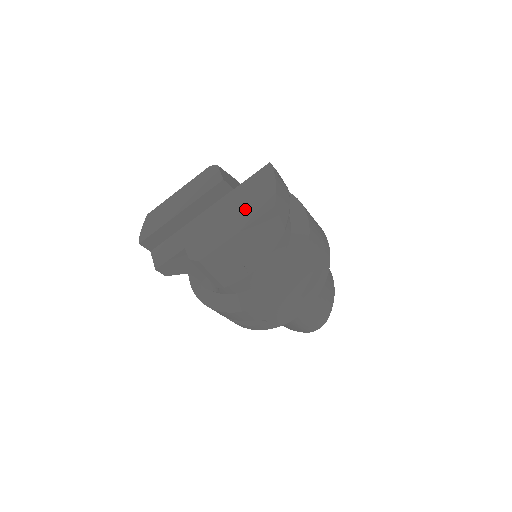
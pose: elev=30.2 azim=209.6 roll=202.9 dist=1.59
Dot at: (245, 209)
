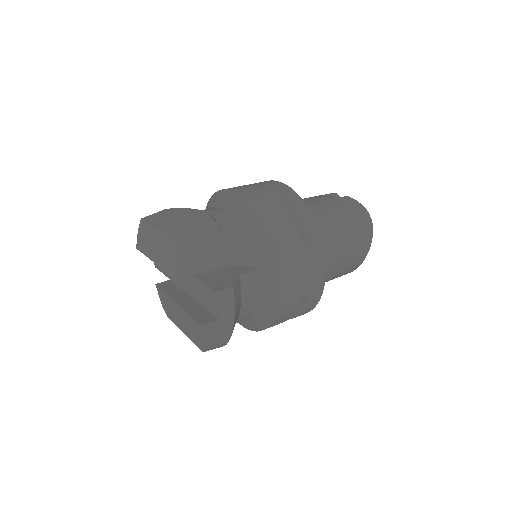
Dot at: (187, 327)
